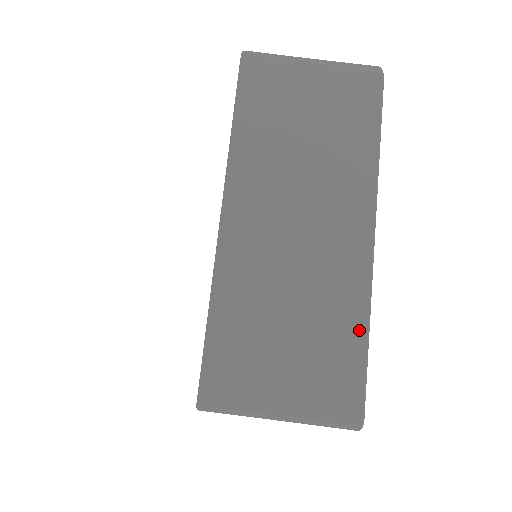
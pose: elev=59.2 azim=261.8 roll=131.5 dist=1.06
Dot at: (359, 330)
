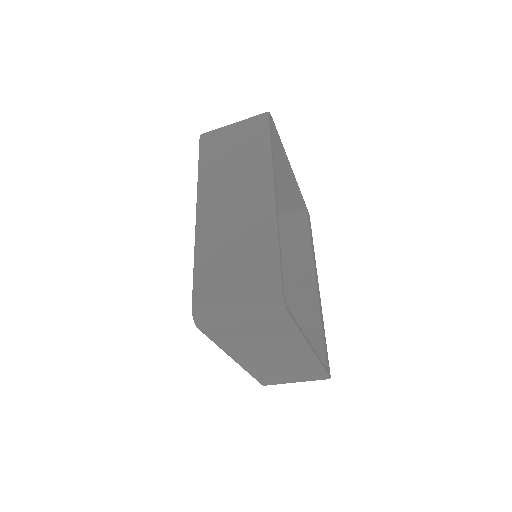
Dot at: (317, 368)
